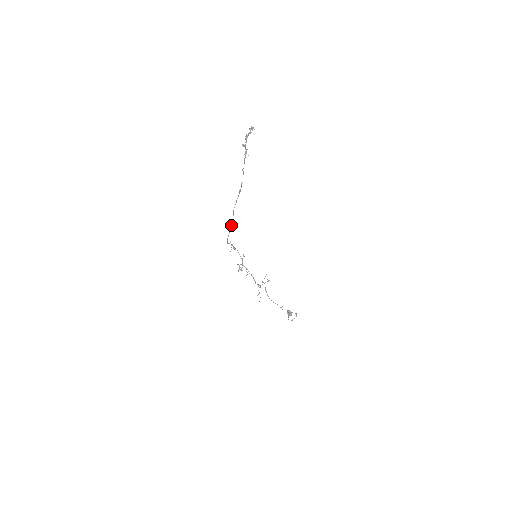
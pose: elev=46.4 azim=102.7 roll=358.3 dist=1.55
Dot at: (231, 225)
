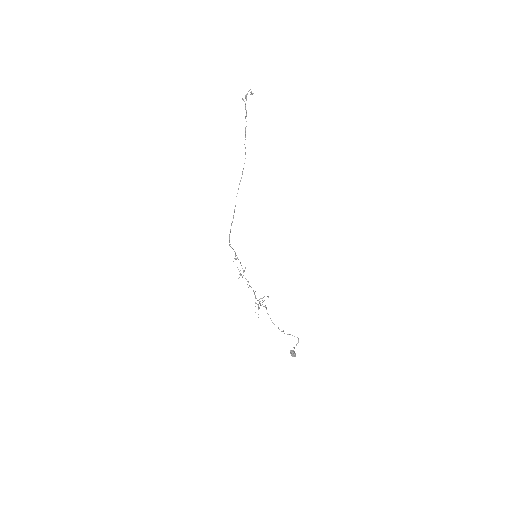
Dot at: (233, 217)
